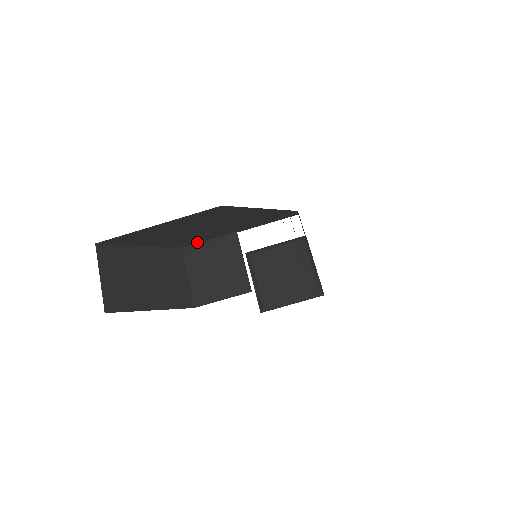
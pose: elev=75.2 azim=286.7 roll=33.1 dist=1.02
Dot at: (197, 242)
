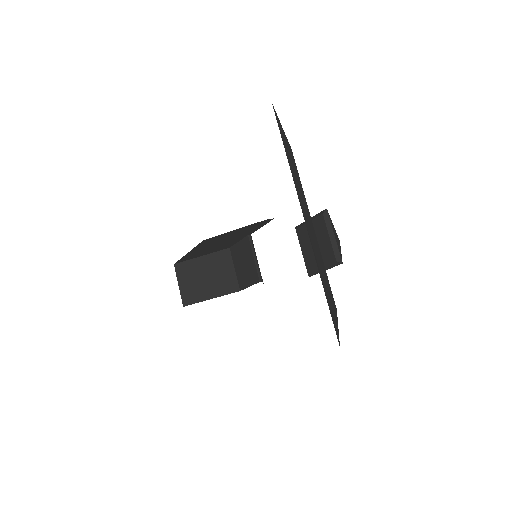
Dot at: (234, 244)
